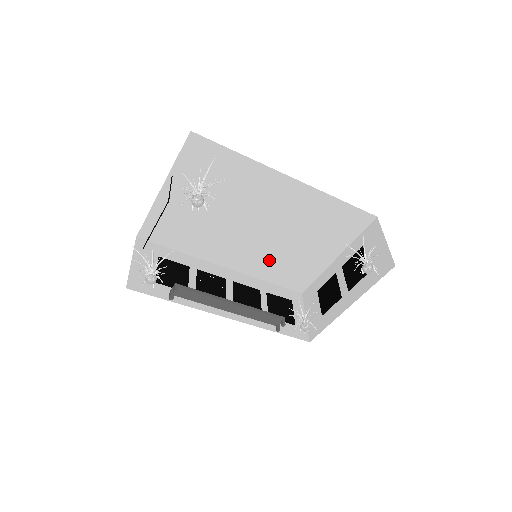
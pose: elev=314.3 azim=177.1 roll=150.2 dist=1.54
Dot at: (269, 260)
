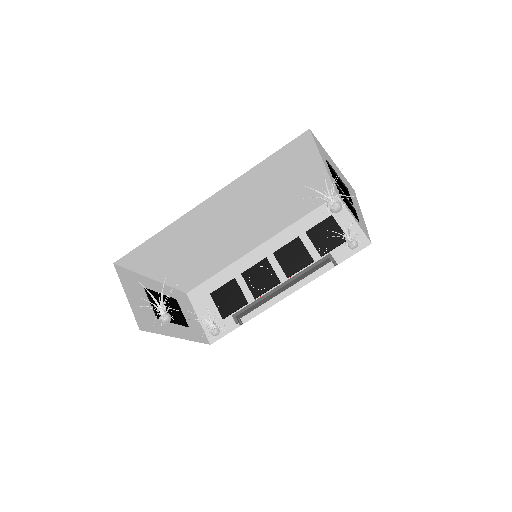
Dot at: (279, 217)
